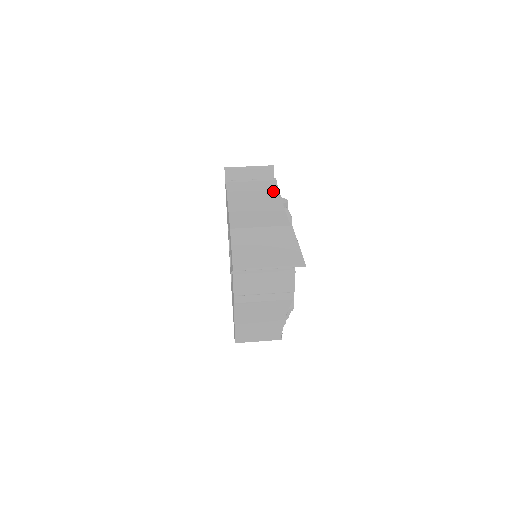
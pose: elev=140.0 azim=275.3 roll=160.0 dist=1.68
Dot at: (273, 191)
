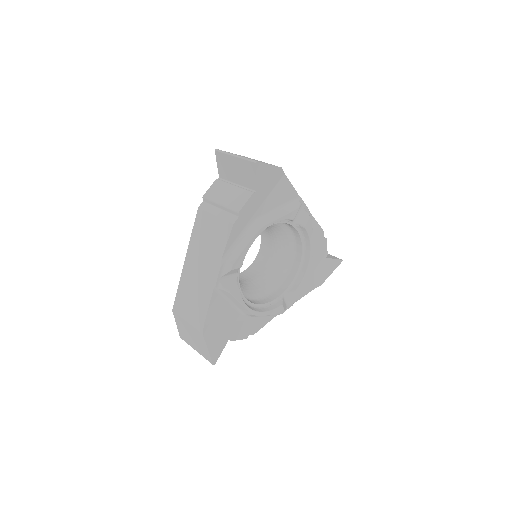
Dot at: occluded
